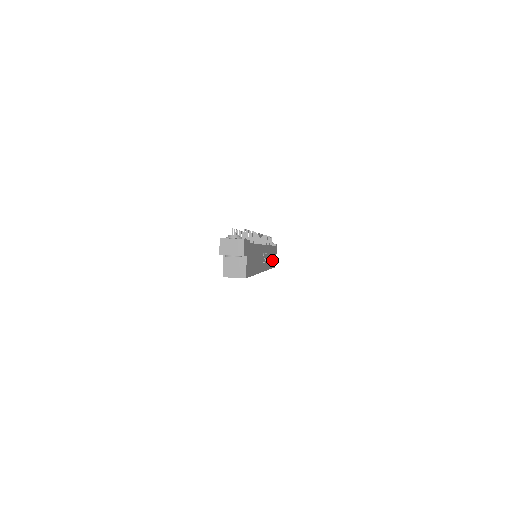
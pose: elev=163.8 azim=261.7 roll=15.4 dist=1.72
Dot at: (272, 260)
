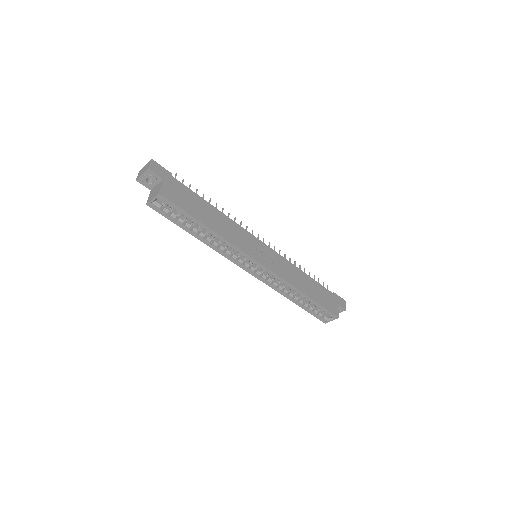
Dot at: (316, 294)
